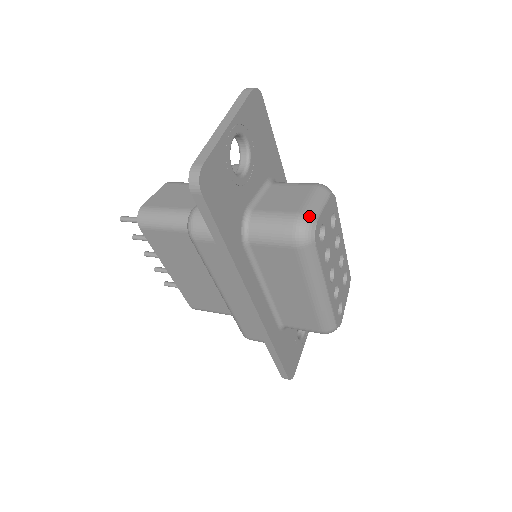
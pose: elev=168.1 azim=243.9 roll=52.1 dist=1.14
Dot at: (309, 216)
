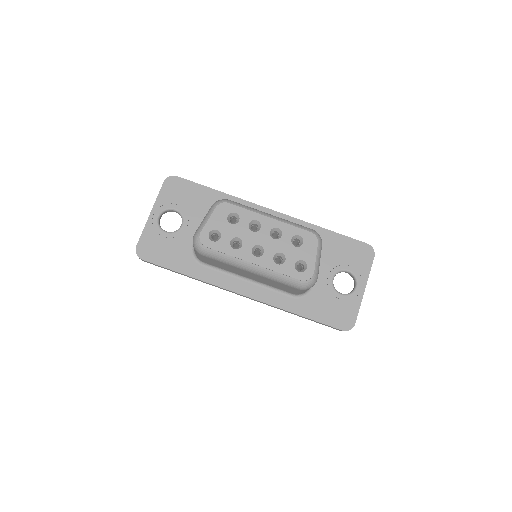
Dot at: (196, 233)
